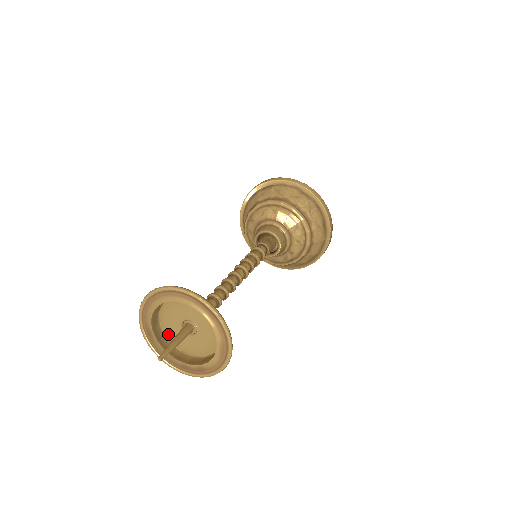
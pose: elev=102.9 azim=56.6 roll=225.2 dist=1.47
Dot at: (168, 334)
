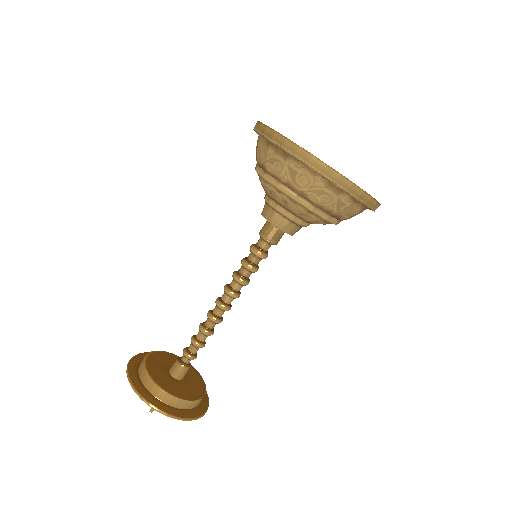
Dot at: occluded
